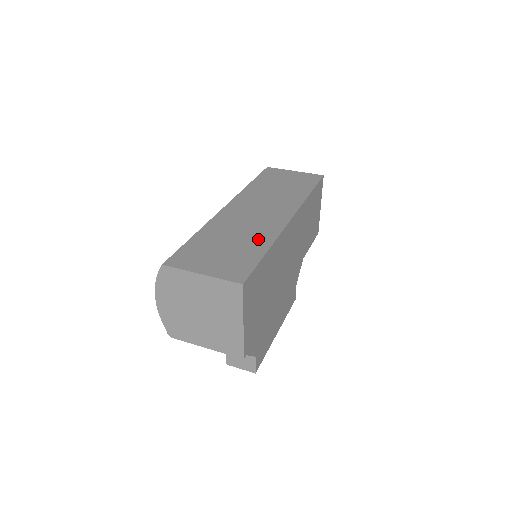
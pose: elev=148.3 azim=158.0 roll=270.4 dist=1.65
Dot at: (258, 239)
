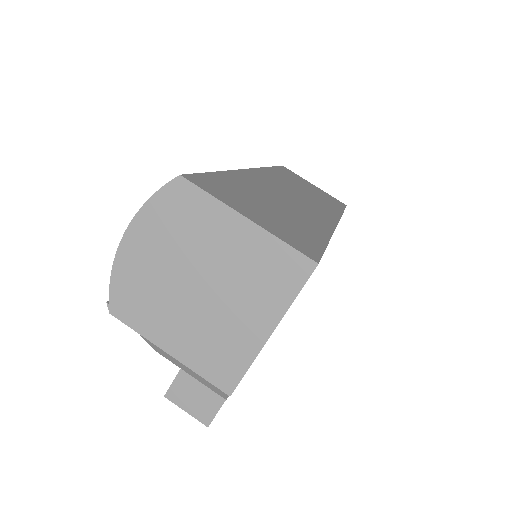
Dot at: (310, 222)
